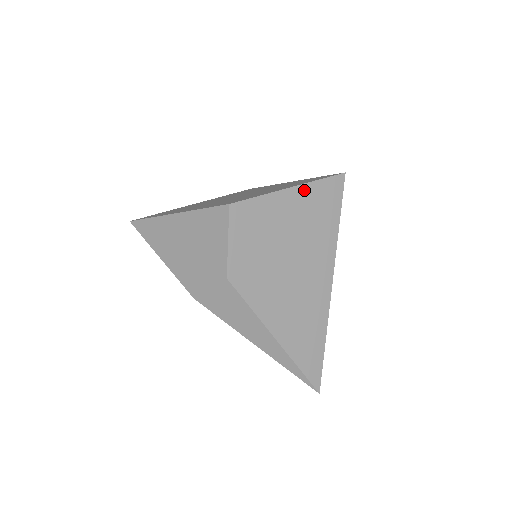
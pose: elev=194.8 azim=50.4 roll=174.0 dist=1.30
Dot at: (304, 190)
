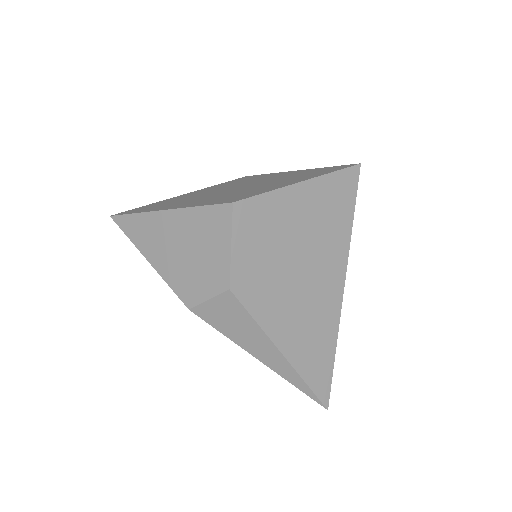
Dot at: (316, 184)
